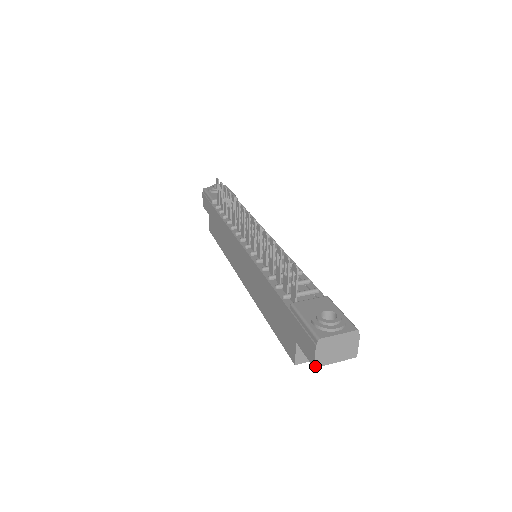
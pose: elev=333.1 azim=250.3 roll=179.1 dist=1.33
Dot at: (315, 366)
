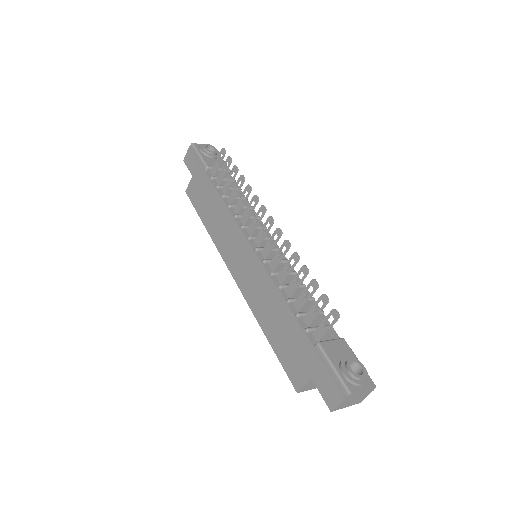
Dot at: (333, 410)
